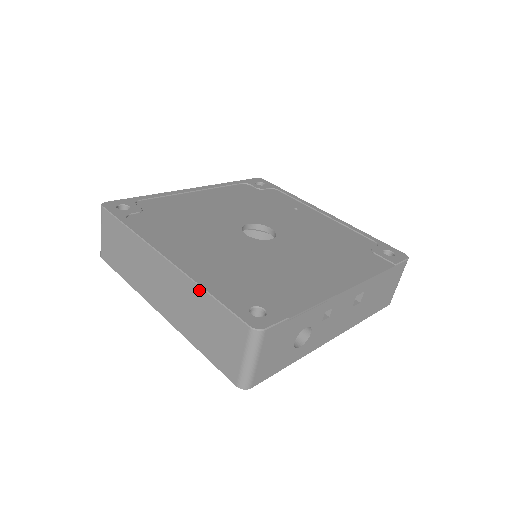
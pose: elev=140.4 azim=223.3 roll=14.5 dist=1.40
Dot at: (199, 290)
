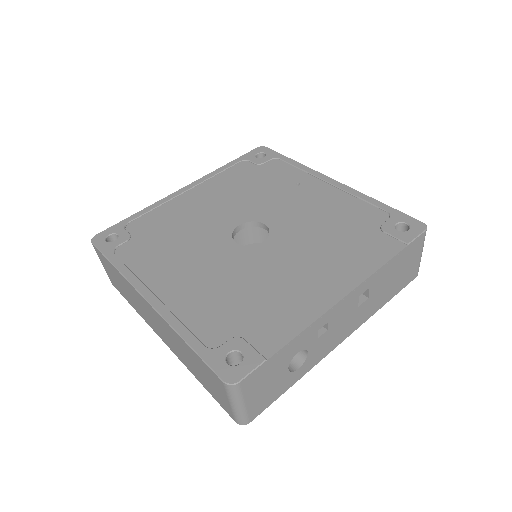
Dot at: (178, 337)
